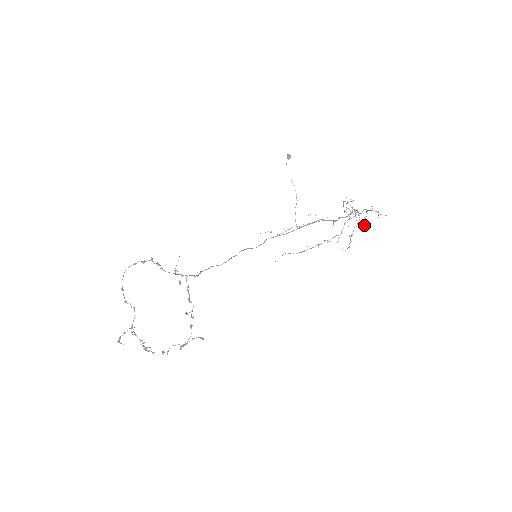
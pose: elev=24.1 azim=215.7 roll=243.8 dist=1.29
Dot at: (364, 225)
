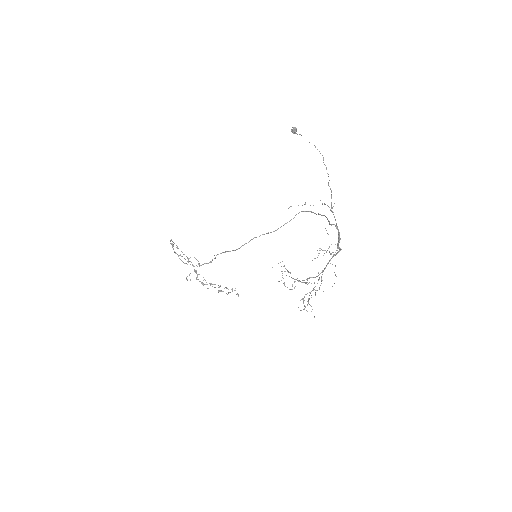
Dot at: occluded
